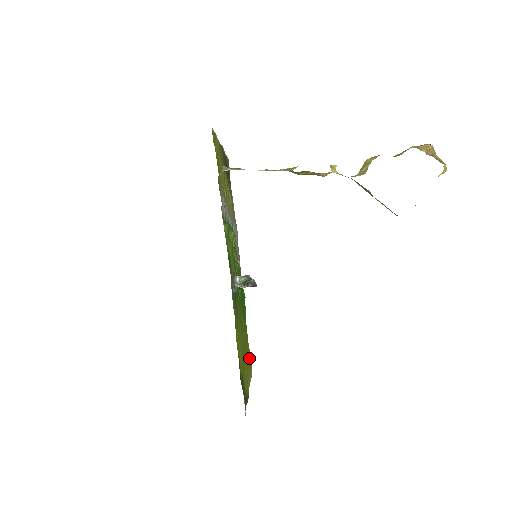
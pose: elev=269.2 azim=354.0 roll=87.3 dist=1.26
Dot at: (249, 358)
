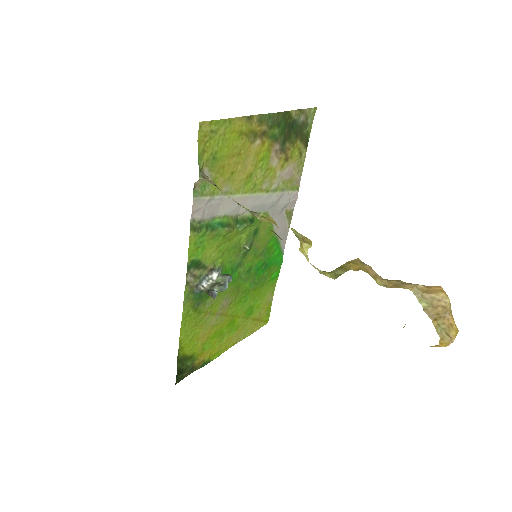
Dot at: (260, 316)
